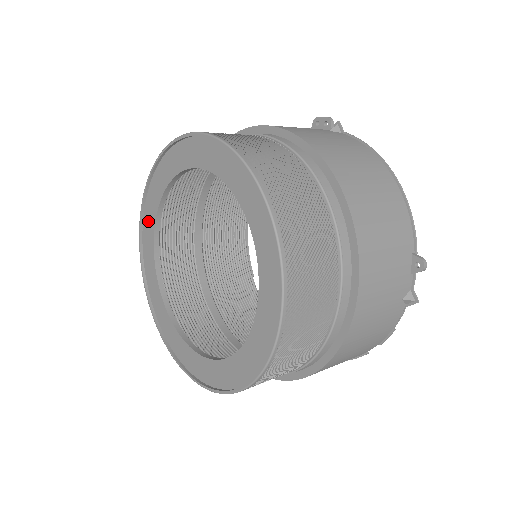
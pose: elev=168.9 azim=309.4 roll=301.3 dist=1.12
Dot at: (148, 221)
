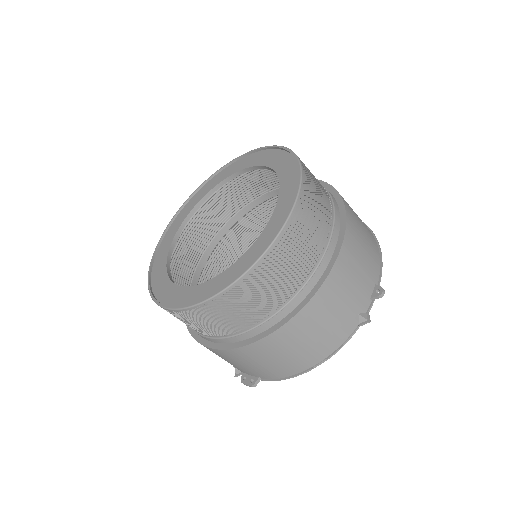
Dot at: (187, 208)
